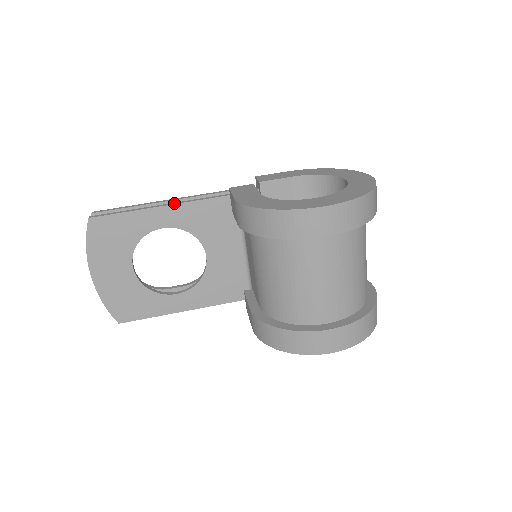
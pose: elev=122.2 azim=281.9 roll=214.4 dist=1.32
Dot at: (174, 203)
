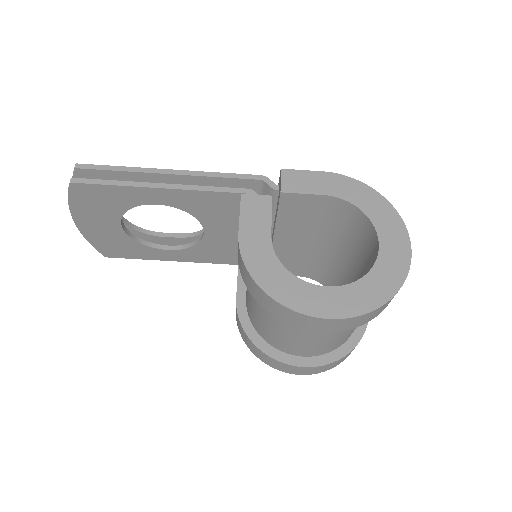
Dot at: (173, 186)
